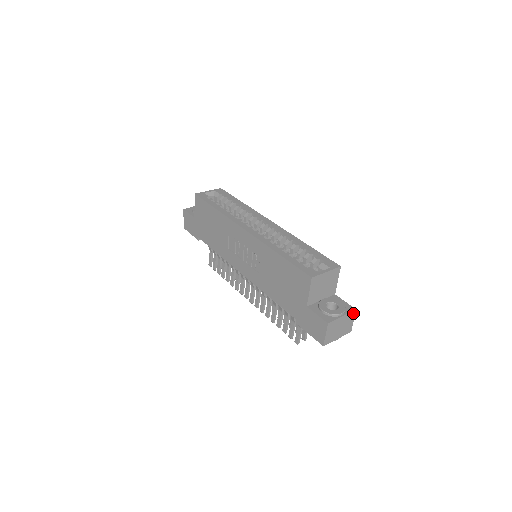
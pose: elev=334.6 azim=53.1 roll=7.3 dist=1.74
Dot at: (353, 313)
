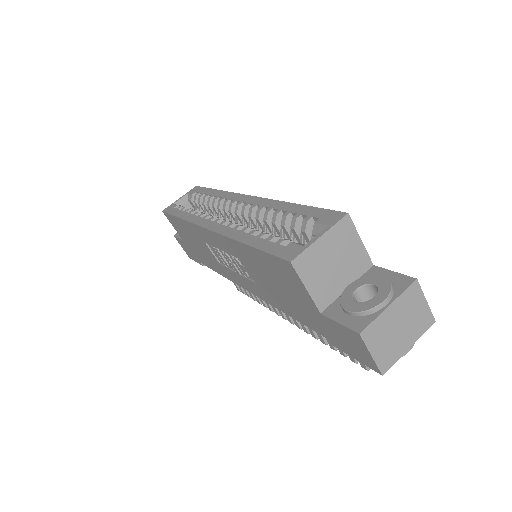
Dot at: (413, 288)
